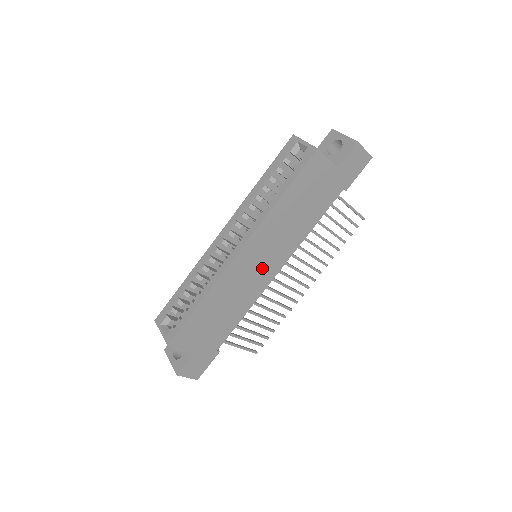
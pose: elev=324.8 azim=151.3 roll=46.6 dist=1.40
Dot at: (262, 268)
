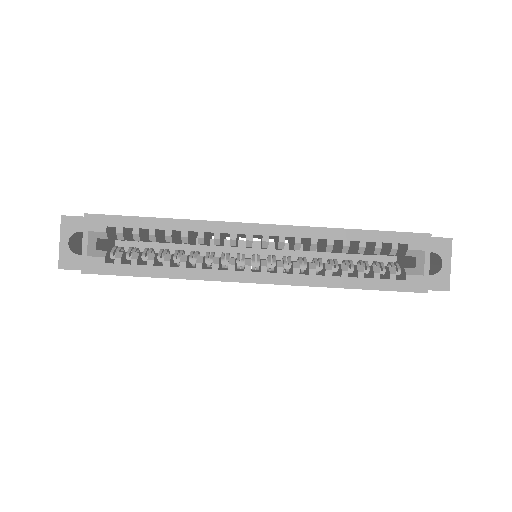
Dot at: occluded
